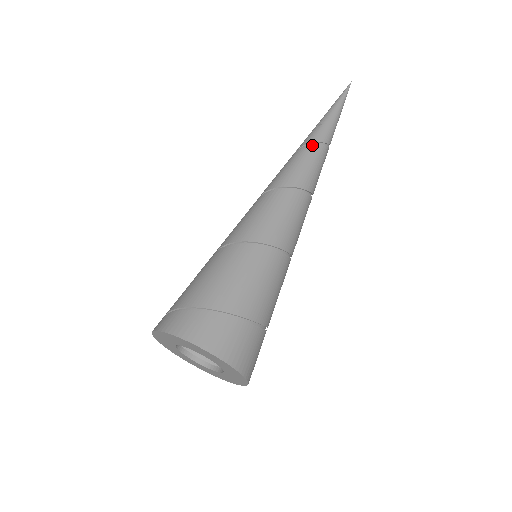
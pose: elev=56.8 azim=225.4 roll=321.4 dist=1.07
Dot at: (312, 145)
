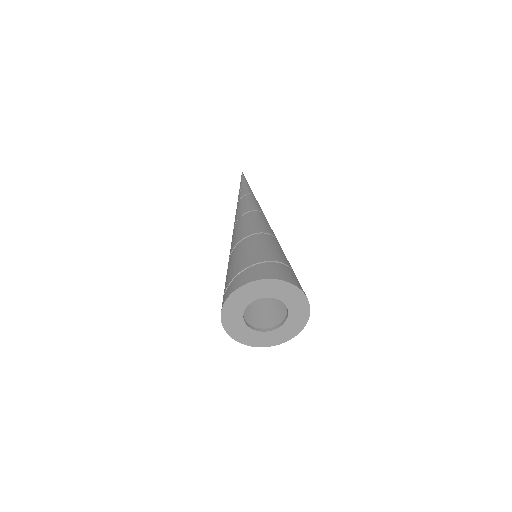
Dot at: (243, 197)
